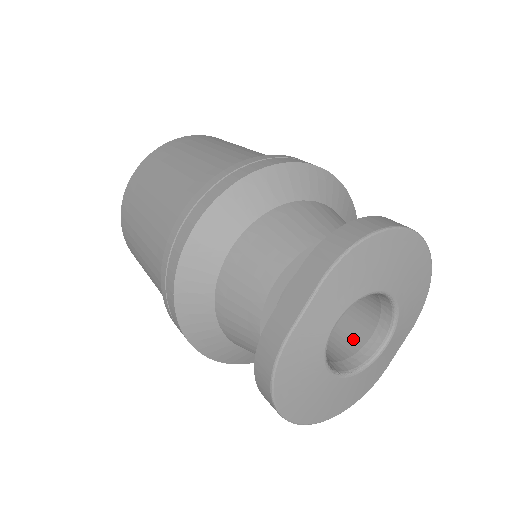
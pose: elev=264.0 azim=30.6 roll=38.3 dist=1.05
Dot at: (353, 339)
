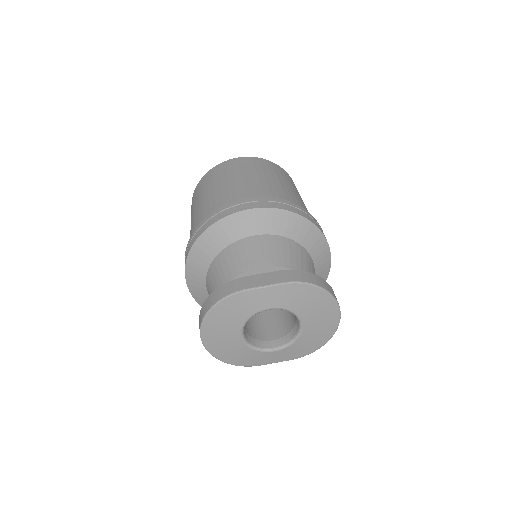
Dot at: (262, 334)
